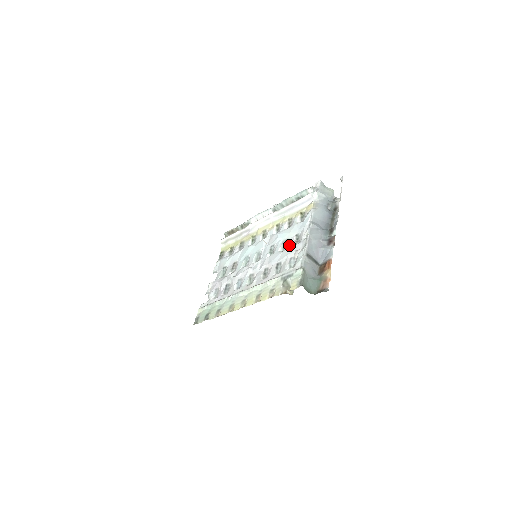
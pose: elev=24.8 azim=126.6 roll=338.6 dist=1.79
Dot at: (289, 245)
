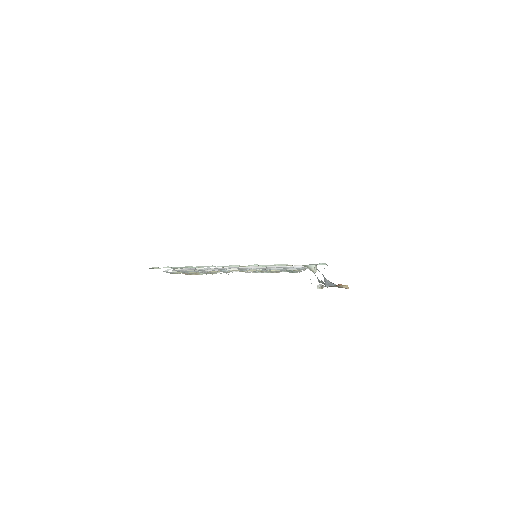
Dot at: occluded
